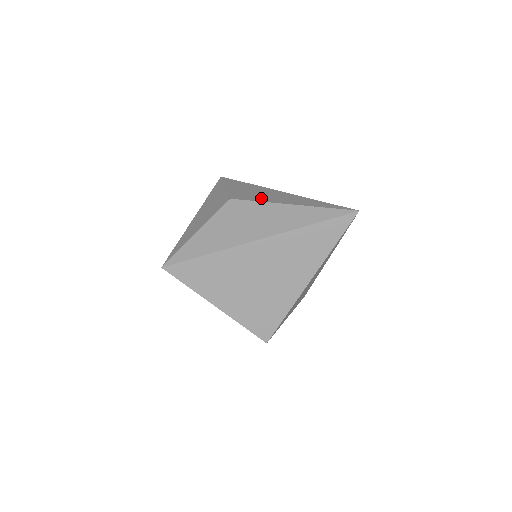
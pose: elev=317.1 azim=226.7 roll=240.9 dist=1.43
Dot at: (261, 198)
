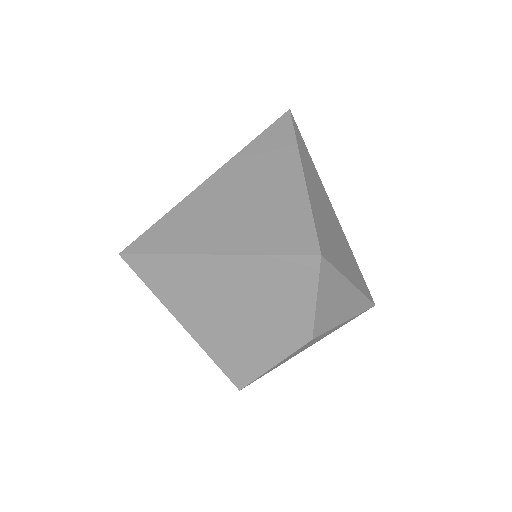
Dot at: occluded
